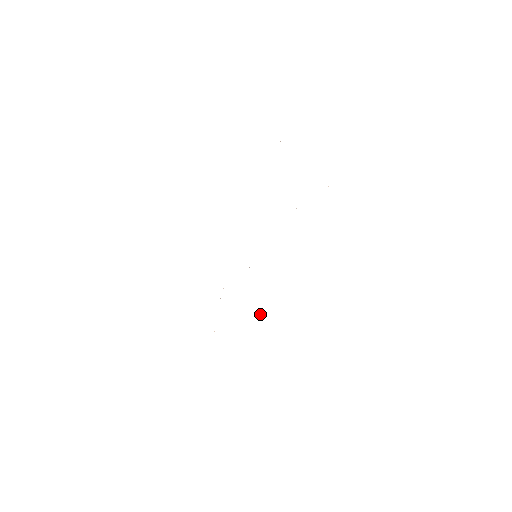
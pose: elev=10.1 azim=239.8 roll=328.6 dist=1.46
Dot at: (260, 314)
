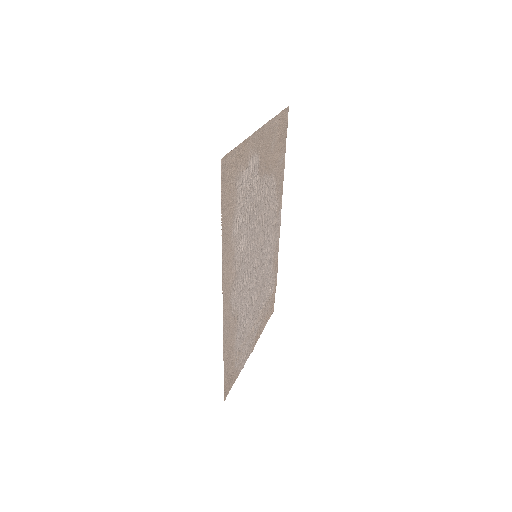
Dot at: (240, 314)
